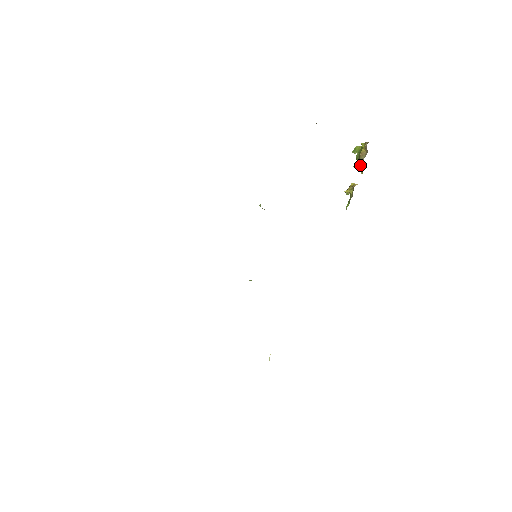
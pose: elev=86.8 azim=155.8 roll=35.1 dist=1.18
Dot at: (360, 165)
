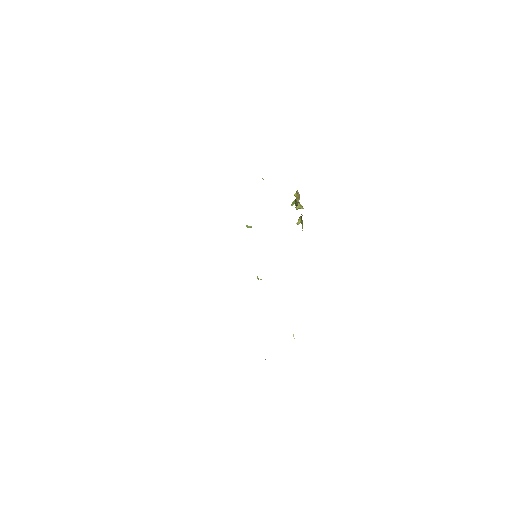
Dot at: (299, 203)
